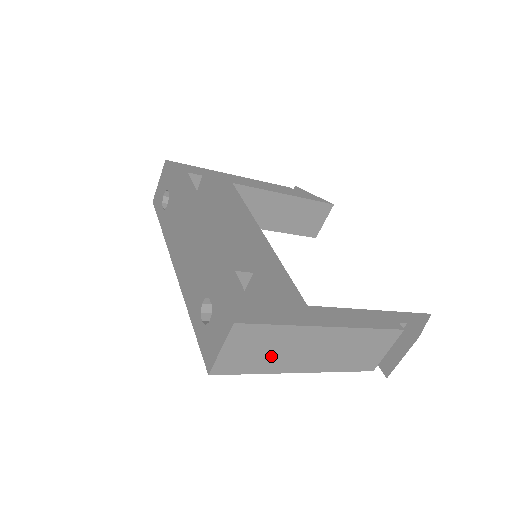
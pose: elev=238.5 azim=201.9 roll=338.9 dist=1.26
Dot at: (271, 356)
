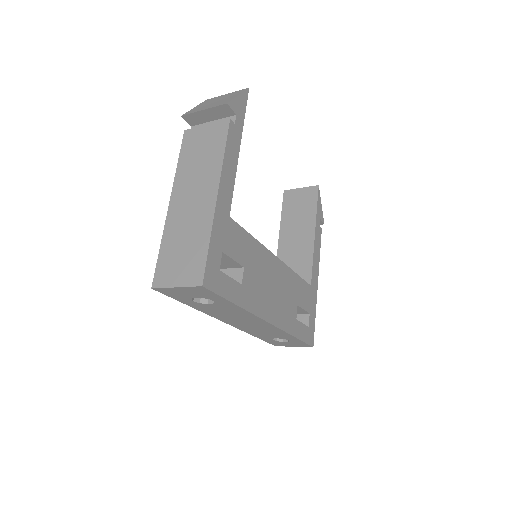
Dot at: occluded
